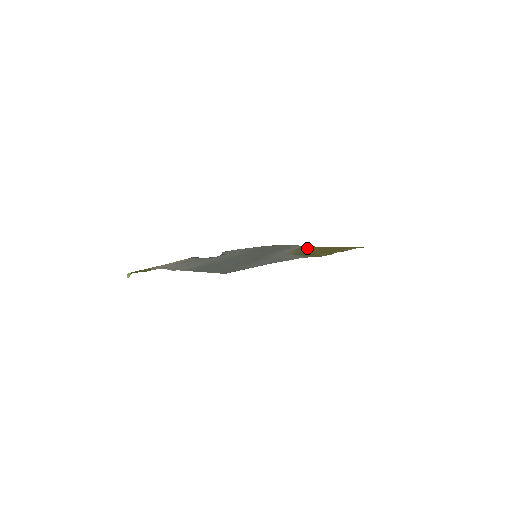
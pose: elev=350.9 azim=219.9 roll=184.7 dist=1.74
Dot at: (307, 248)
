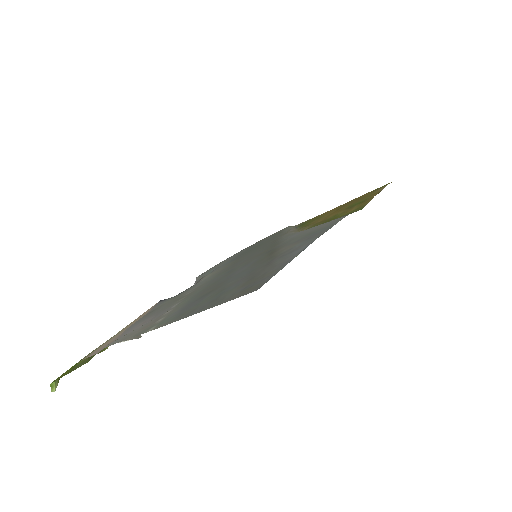
Dot at: (311, 220)
